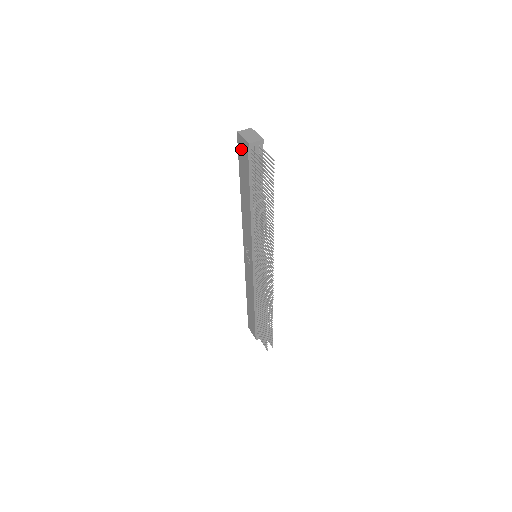
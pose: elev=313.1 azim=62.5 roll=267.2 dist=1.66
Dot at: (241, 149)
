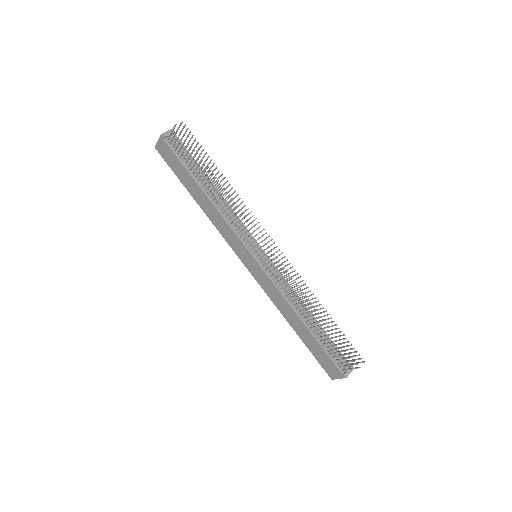
Dot at: (165, 155)
